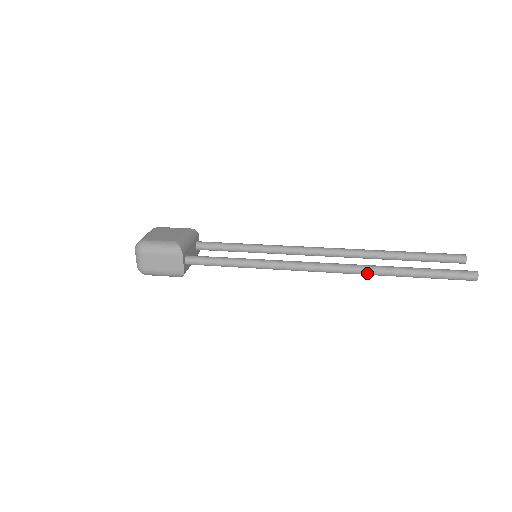
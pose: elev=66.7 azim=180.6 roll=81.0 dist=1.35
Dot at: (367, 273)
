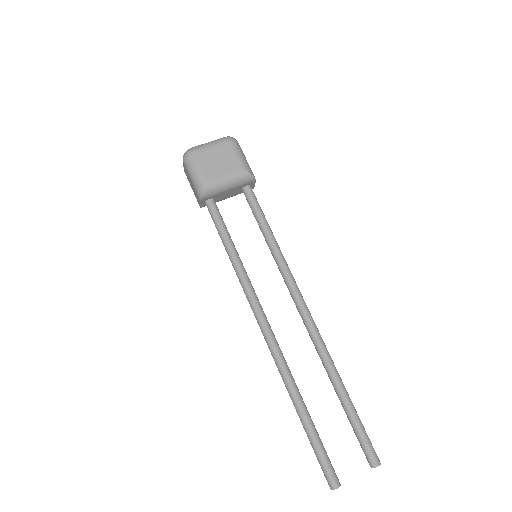
Dot at: (282, 377)
